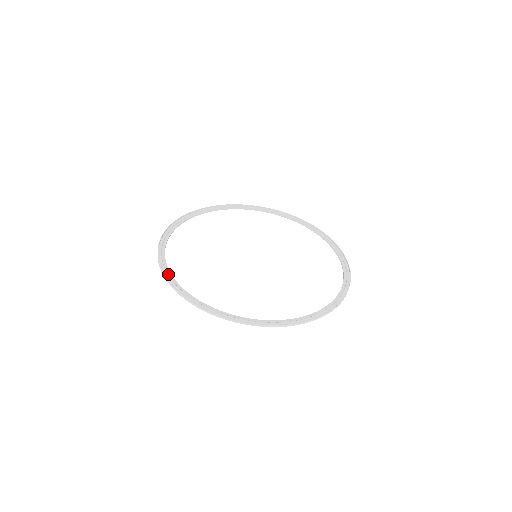
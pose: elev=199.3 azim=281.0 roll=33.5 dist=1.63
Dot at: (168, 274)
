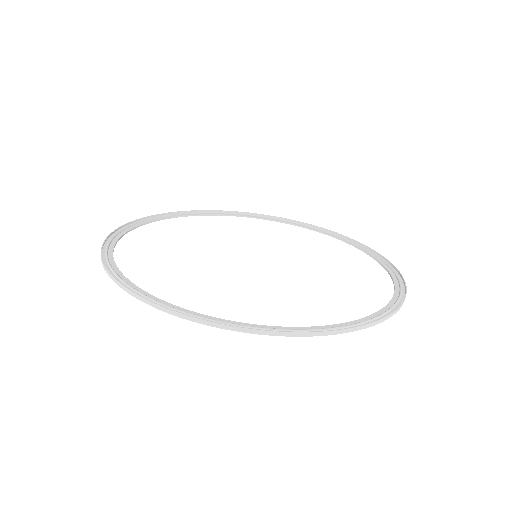
Dot at: (218, 321)
